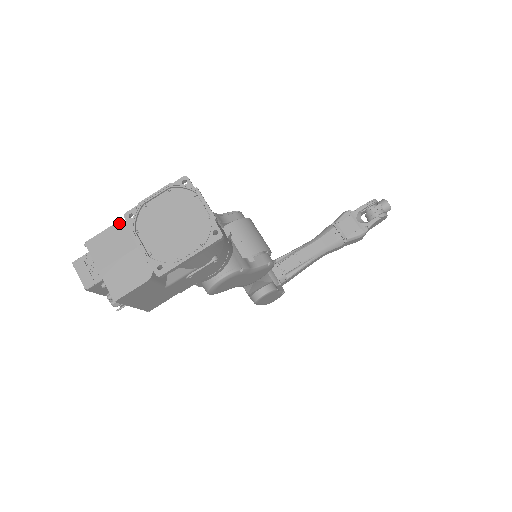
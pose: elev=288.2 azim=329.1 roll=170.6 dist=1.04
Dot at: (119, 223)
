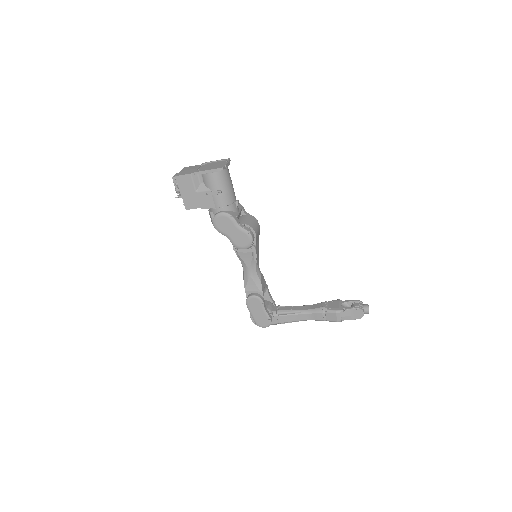
Dot at: occluded
